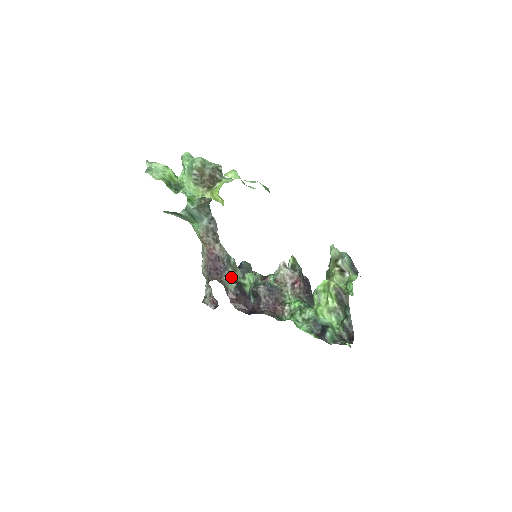
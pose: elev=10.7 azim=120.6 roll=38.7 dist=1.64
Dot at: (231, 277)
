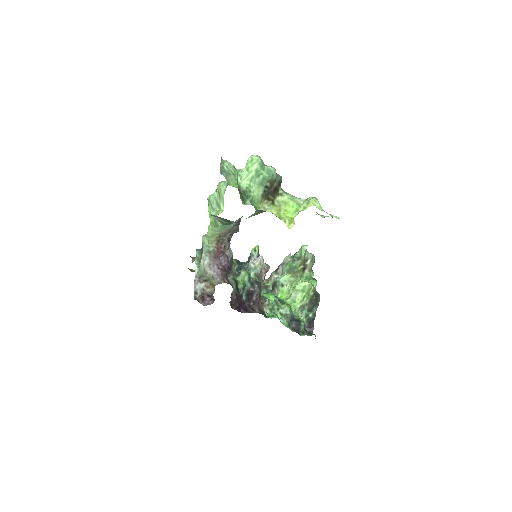
Dot at: (233, 277)
